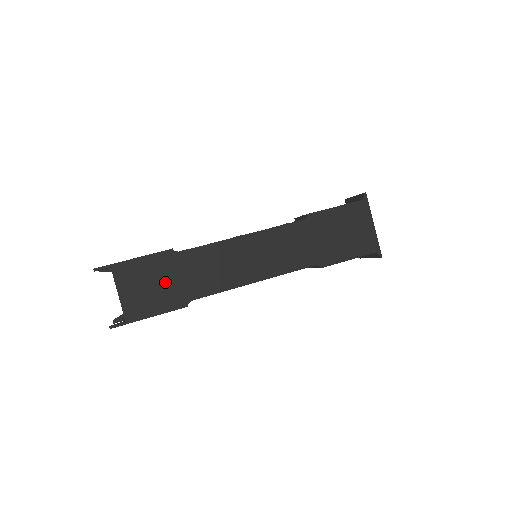
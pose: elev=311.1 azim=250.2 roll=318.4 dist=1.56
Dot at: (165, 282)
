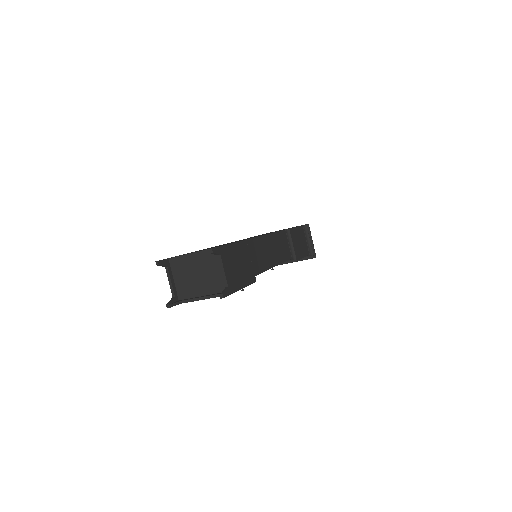
Dot at: occluded
